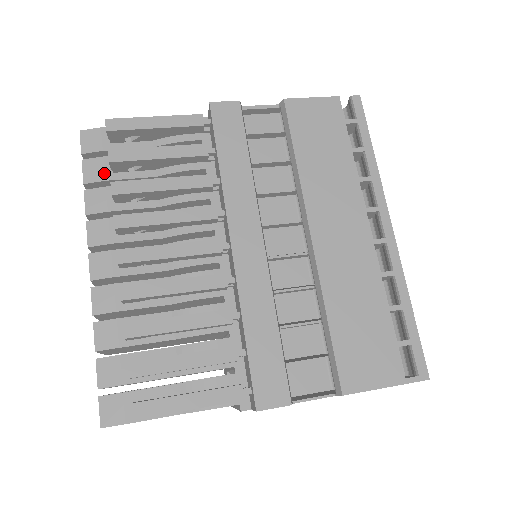
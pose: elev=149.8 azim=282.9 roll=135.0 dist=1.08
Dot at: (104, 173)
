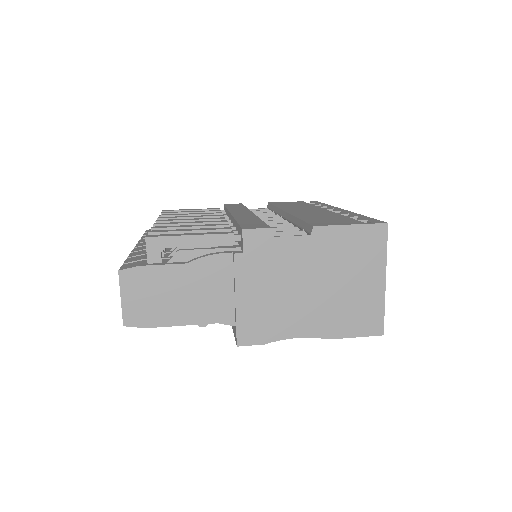
Dot at: occluded
